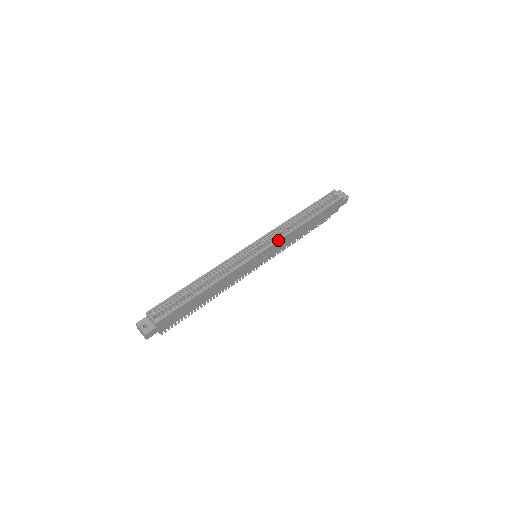
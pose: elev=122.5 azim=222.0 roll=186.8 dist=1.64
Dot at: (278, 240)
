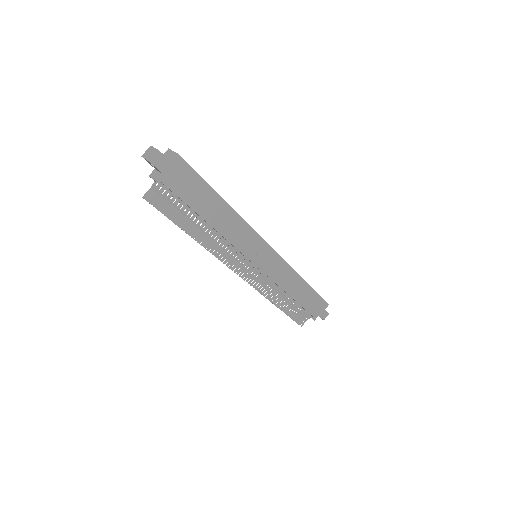
Dot at: occluded
